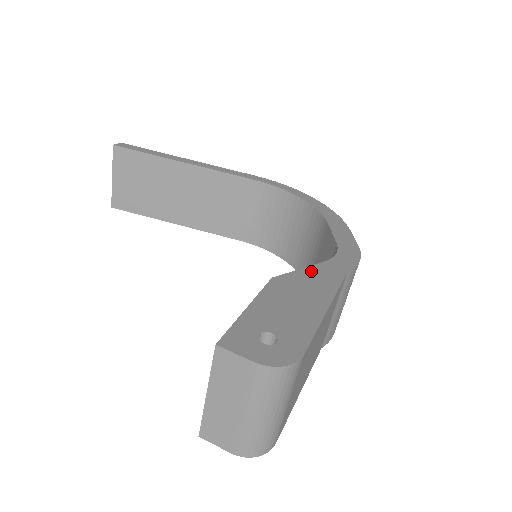
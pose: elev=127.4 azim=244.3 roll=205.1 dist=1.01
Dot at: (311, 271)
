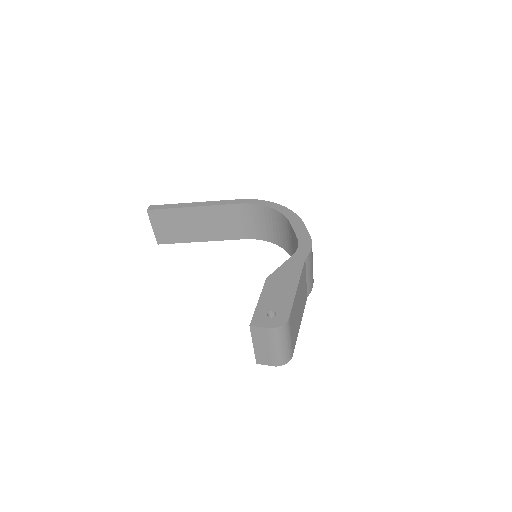
Dot at: (286, 266)
